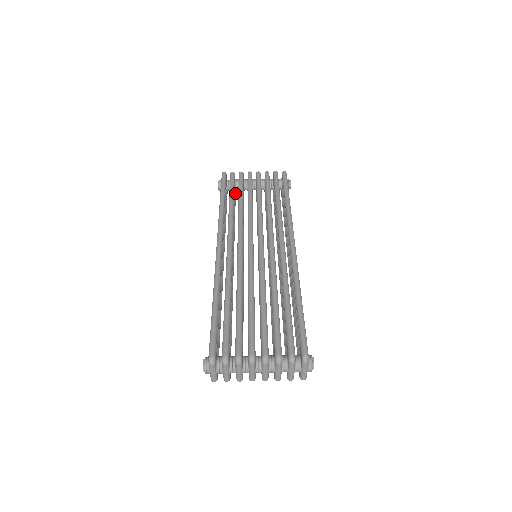
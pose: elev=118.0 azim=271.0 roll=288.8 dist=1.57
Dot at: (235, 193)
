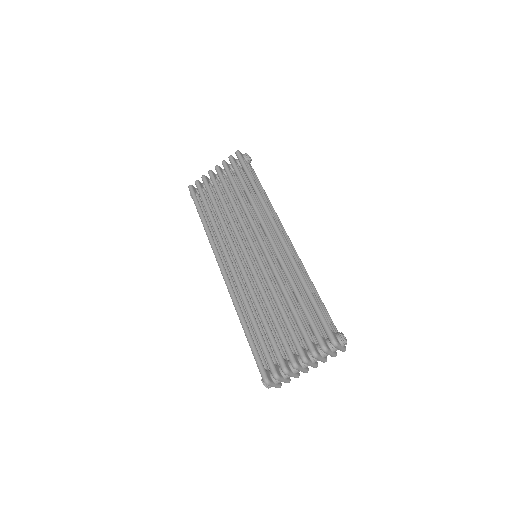
Dot at: occluded
